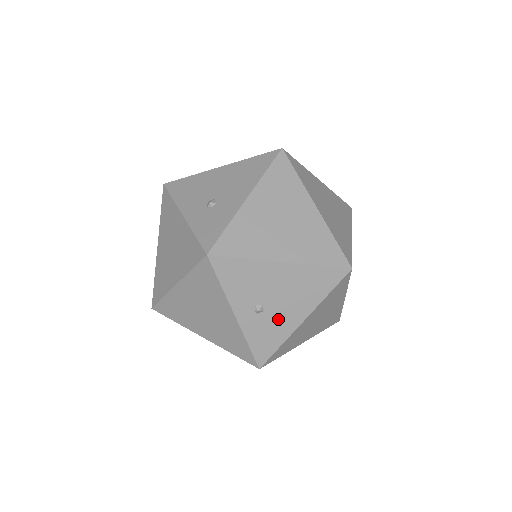
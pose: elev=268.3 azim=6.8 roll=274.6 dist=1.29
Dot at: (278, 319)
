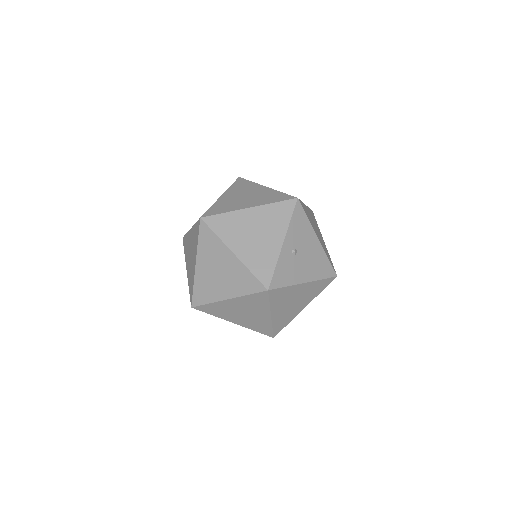
Dot at: (297, 268)
